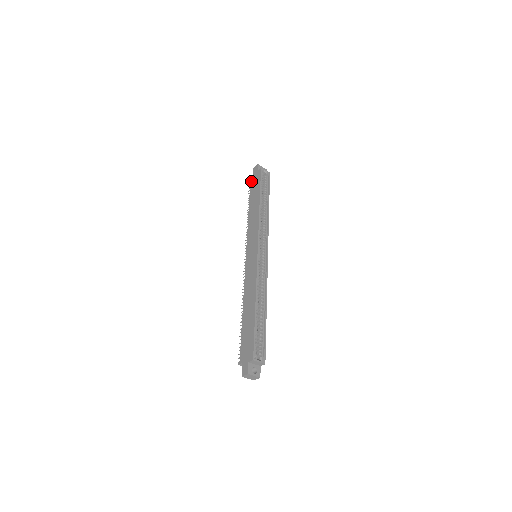
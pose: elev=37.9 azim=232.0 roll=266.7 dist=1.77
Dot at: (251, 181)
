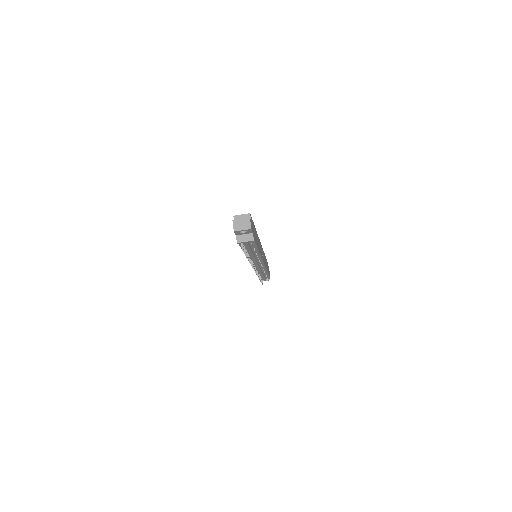
Dot at: occluded
